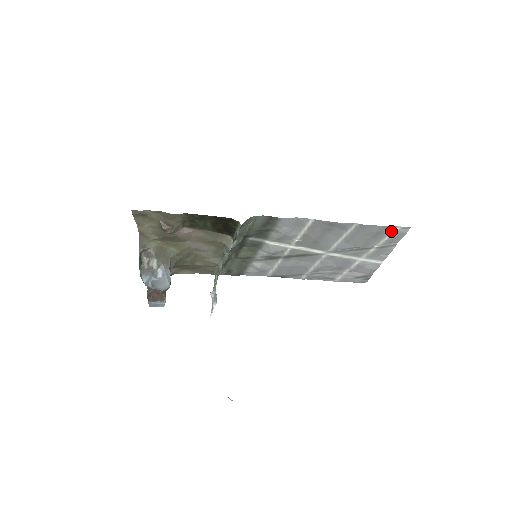
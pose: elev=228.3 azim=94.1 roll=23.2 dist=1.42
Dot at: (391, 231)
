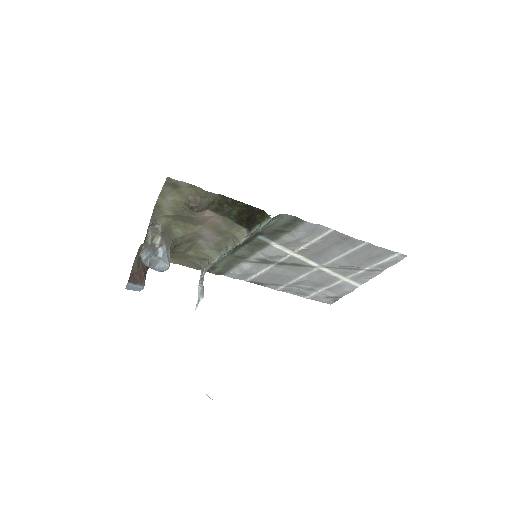
Dot at: (389, 256)
